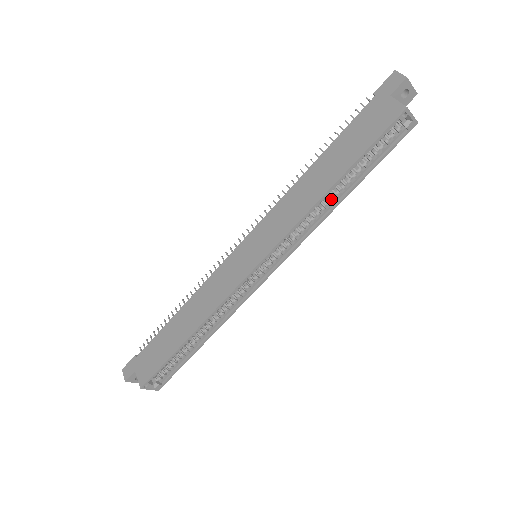
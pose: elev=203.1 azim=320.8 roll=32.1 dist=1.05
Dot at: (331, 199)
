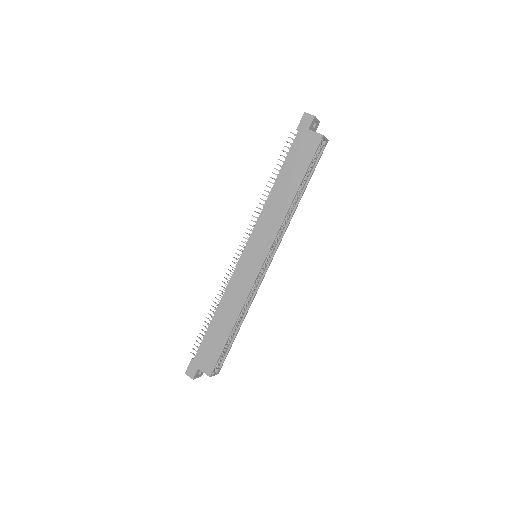
Dot at: (293, 203)
